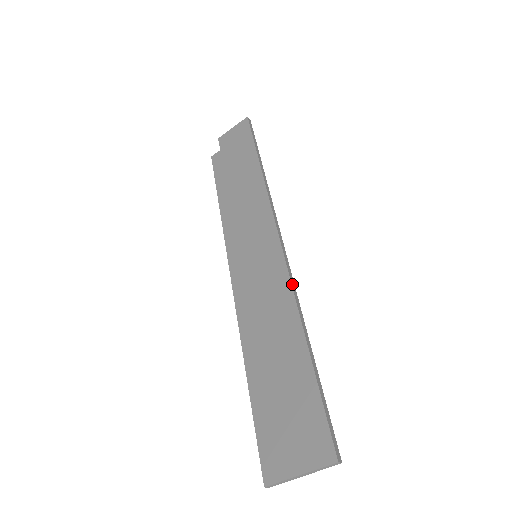
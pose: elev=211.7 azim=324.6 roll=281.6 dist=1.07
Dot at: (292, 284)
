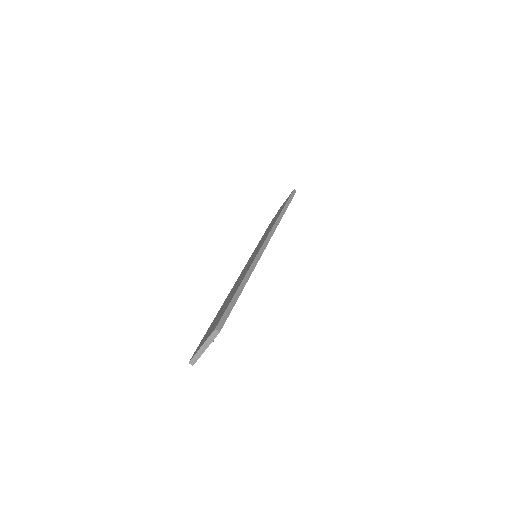
Dot at: (256, 258)
